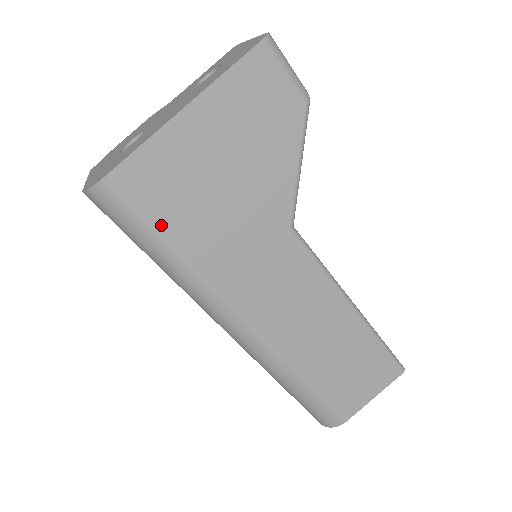
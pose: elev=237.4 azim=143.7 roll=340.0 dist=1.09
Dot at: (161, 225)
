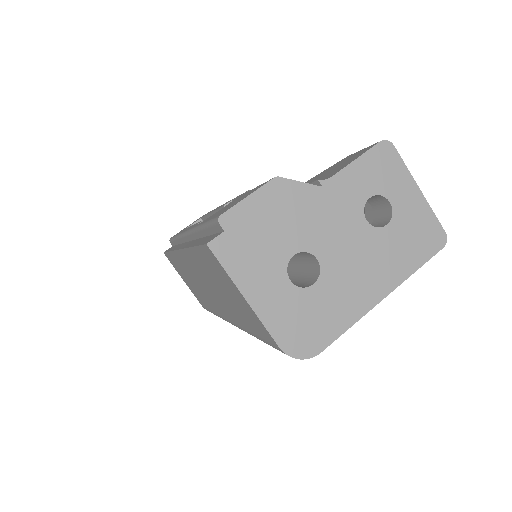
Dot at: occluded
